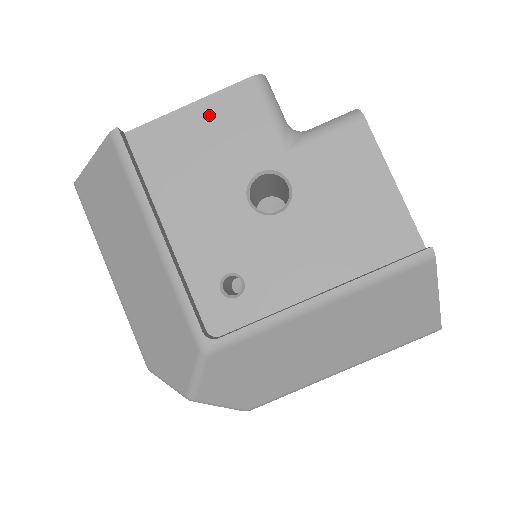
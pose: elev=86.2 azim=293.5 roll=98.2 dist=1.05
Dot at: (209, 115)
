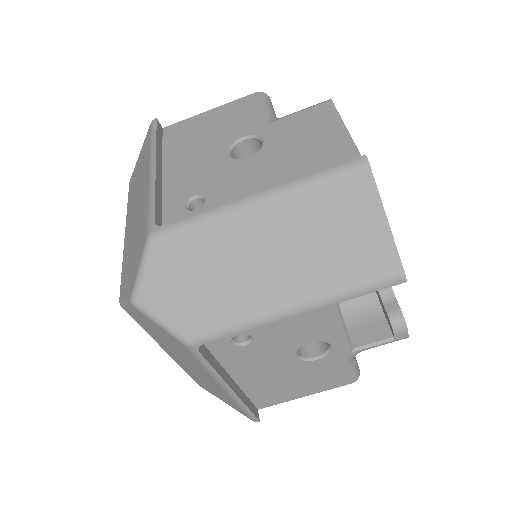
Dot at: (220, 113)
